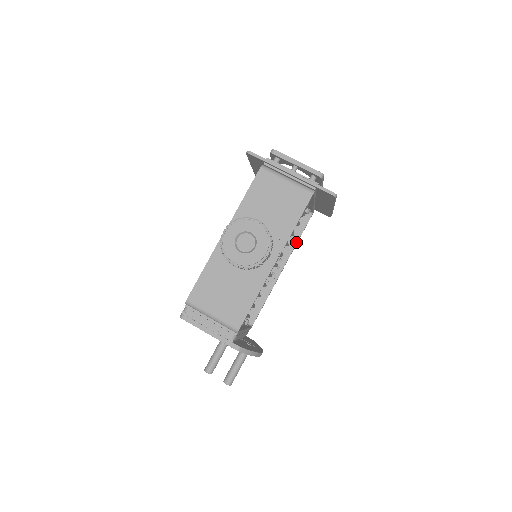
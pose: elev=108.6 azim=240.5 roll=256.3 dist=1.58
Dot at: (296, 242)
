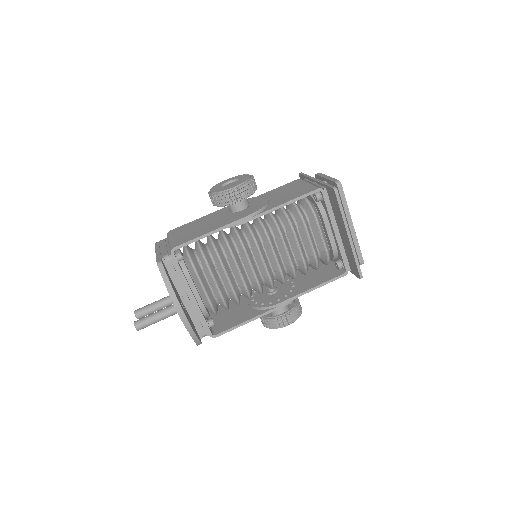
Dot at: (312, 287)
